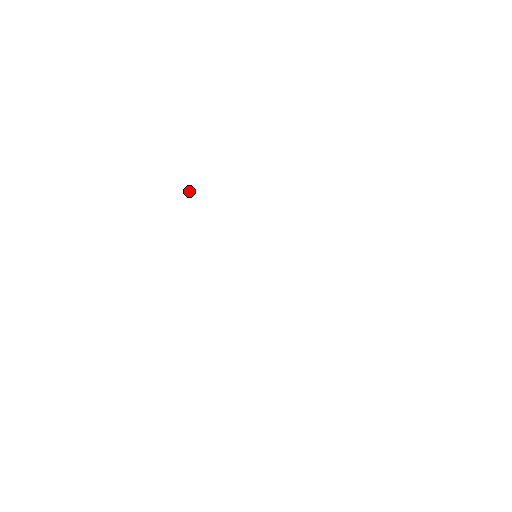
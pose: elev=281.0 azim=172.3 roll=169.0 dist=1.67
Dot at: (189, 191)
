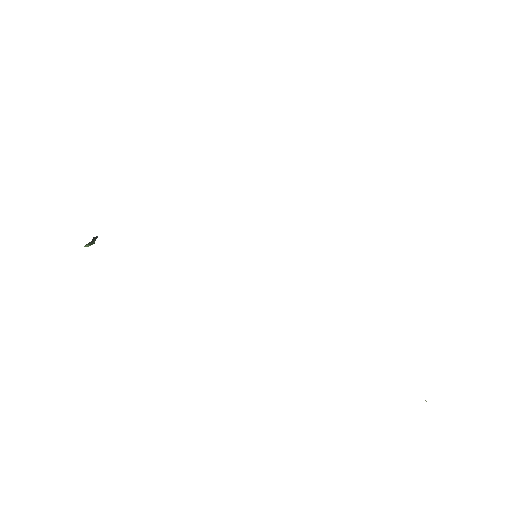
Dot at: (94, 241)
